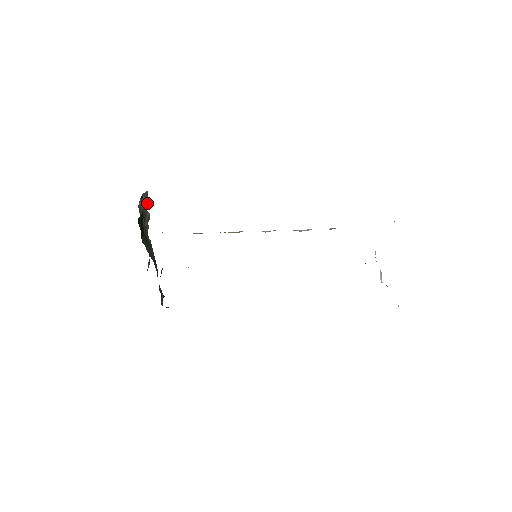
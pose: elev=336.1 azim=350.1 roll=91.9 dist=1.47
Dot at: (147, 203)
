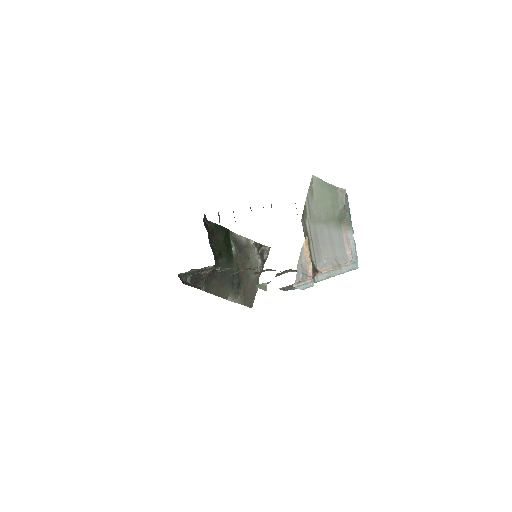
Dot at: (266, 257)
